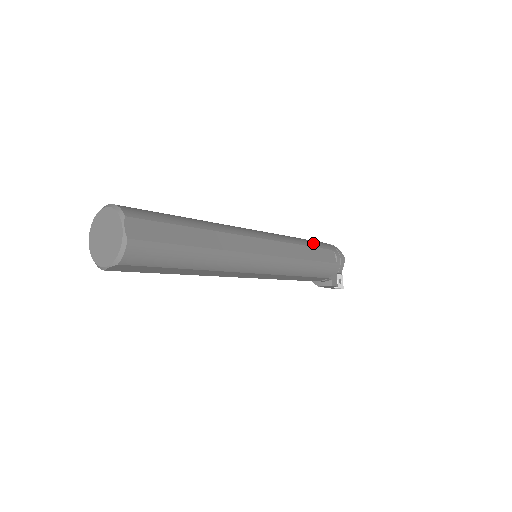
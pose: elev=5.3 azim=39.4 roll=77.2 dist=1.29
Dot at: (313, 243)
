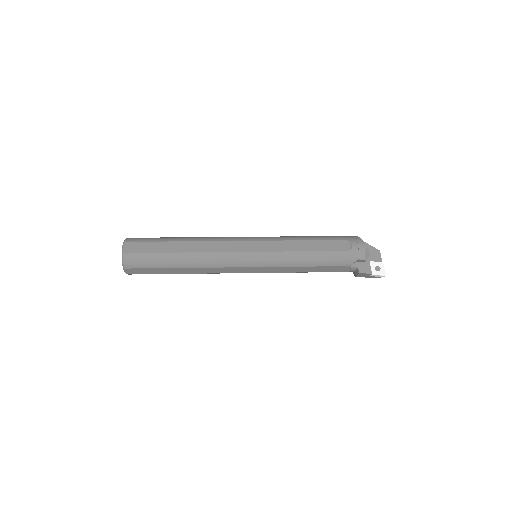
Dot at: (319, 237)
